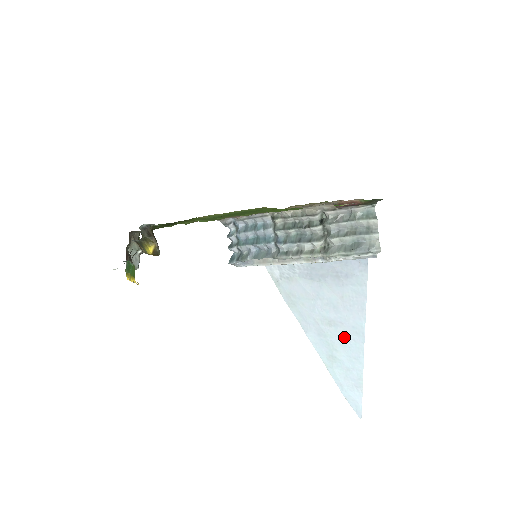
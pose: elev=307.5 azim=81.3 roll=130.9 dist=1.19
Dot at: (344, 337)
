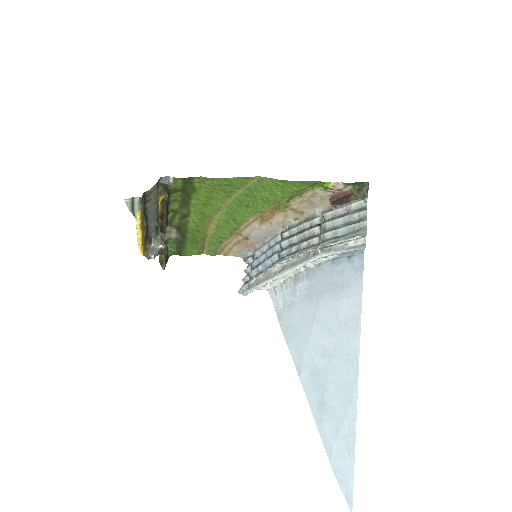
Dot at: (337, 370)
